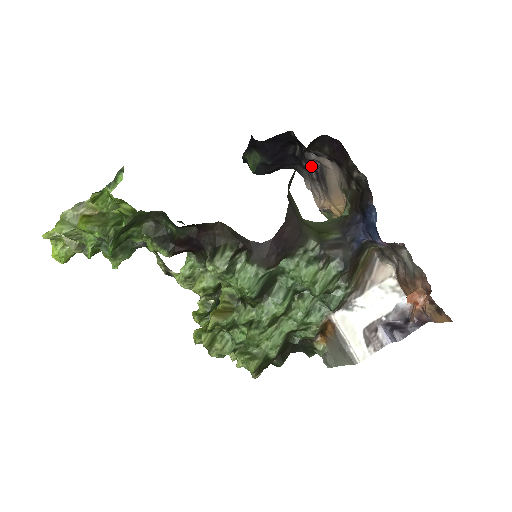
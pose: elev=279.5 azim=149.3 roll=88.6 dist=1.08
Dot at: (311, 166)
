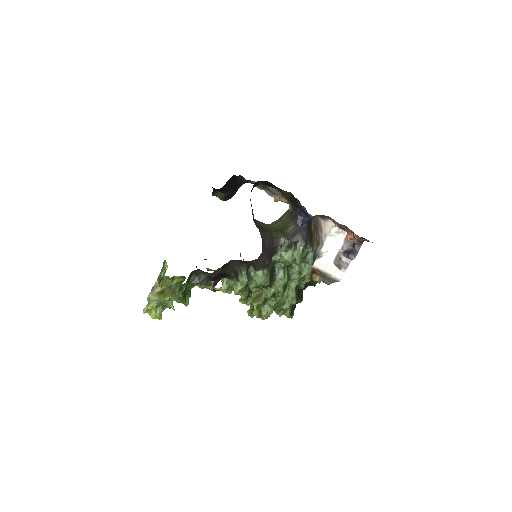
Dot at: occluded
